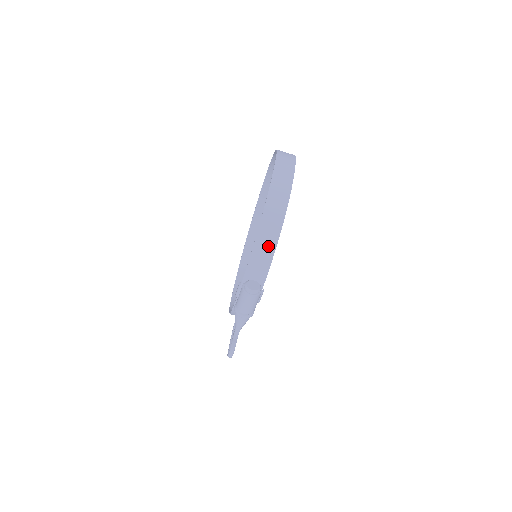
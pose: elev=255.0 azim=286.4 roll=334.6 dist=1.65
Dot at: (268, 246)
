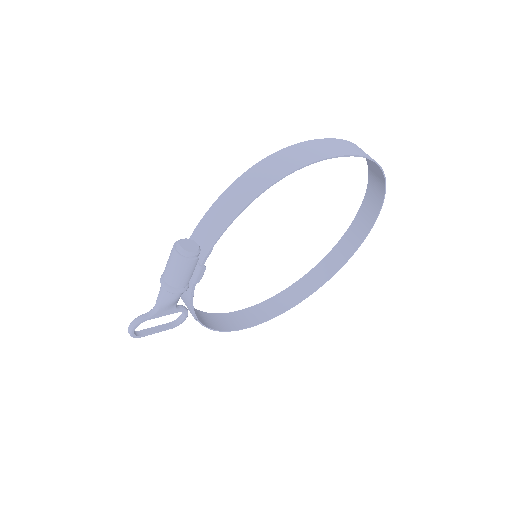
Dot at: (234, 205)
